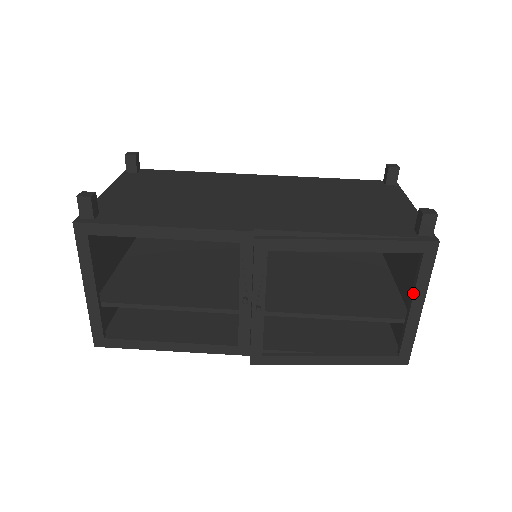
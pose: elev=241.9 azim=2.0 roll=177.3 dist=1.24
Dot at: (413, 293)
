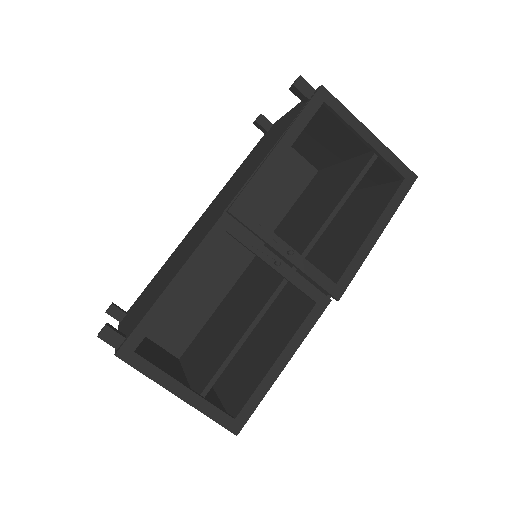
Dot at: (354, 131)
